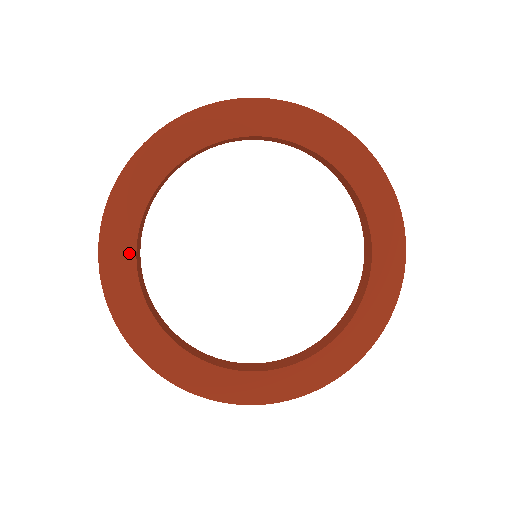
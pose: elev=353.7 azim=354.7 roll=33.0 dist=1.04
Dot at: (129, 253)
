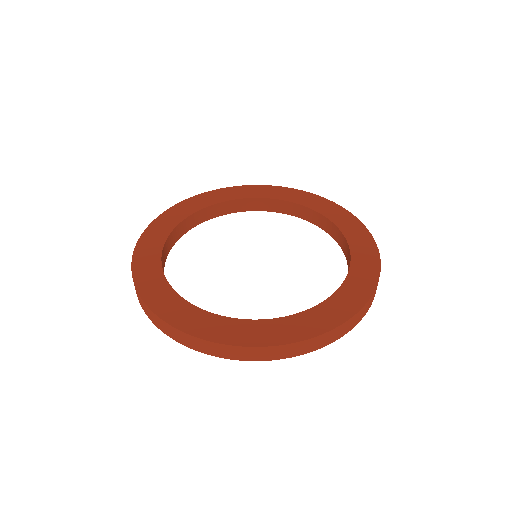
Dot at: (167, 230)
